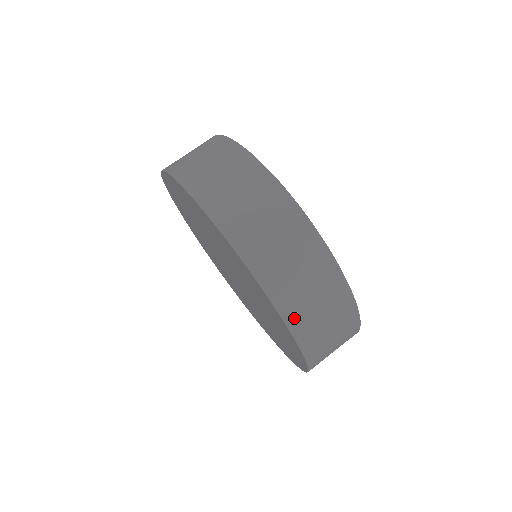
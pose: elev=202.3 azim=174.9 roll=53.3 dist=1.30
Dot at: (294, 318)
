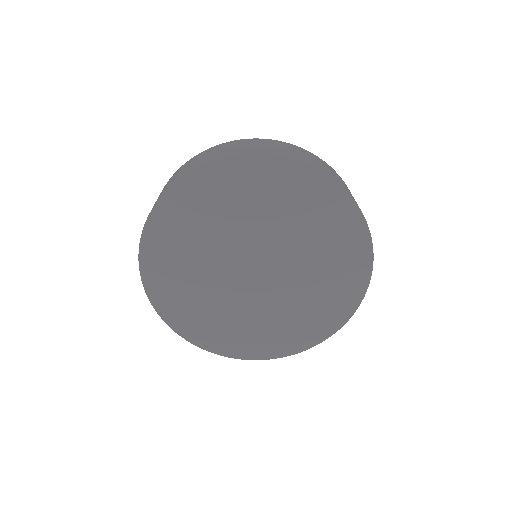
Dot at: occluded
